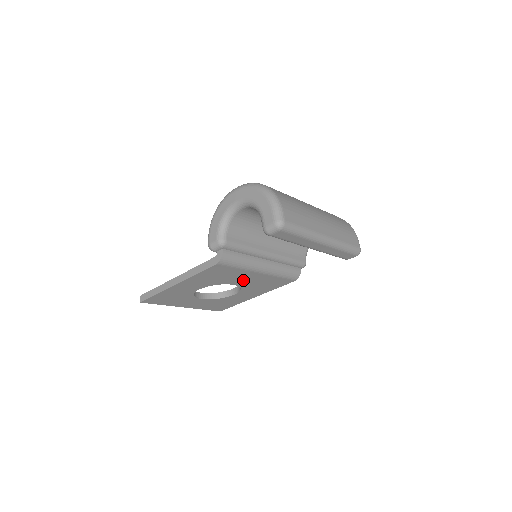
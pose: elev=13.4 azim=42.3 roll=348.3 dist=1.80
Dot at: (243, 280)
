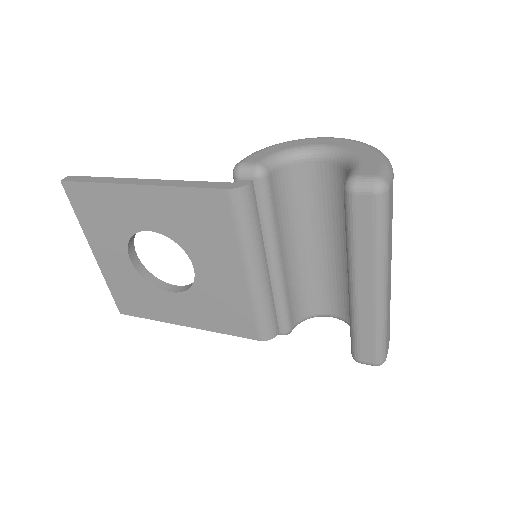
Dot at: (213, 269)
